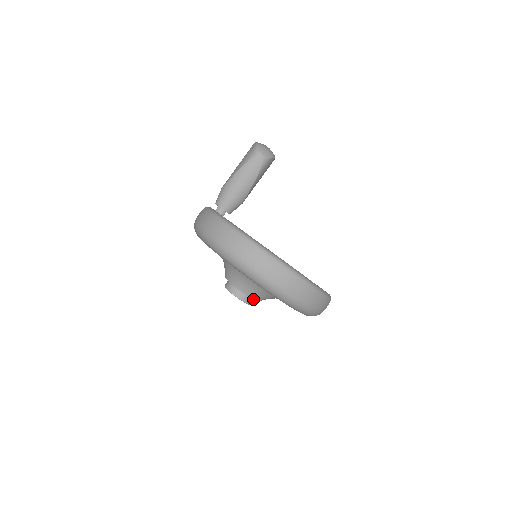
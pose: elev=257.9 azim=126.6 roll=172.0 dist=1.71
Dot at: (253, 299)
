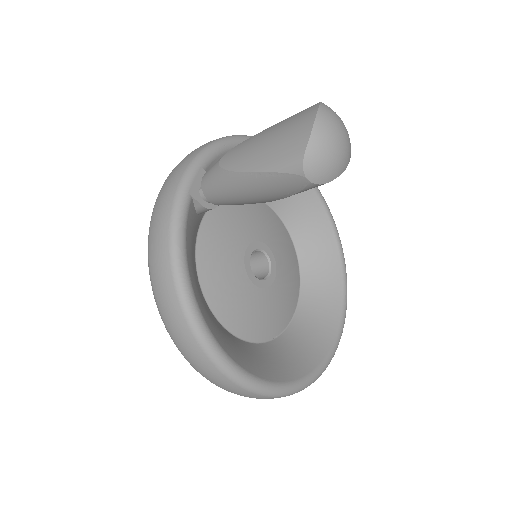
Dot at: occluded
